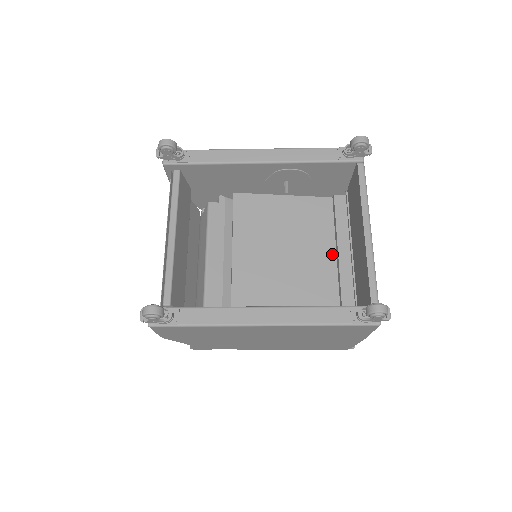
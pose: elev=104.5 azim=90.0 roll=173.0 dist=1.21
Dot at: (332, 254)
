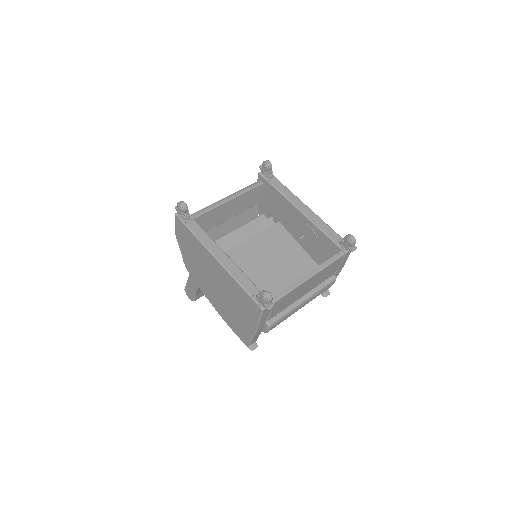
Dot at: occluded
